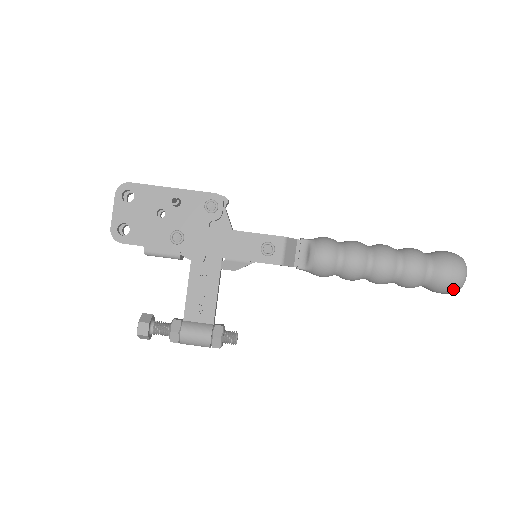
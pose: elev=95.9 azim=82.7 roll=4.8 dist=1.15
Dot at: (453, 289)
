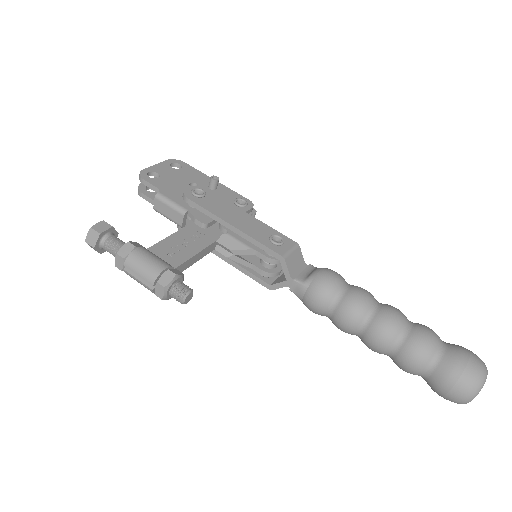
Dot at: (469, 381)
